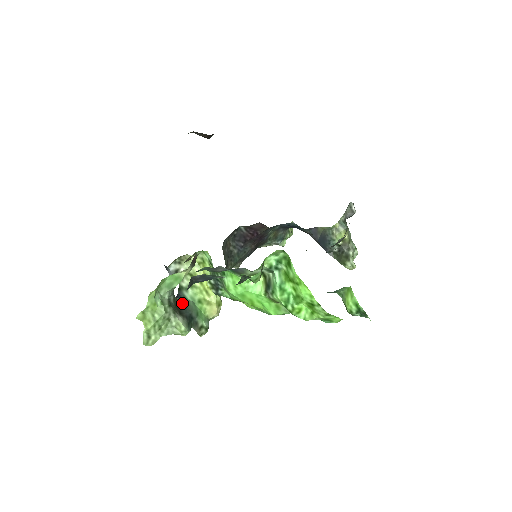
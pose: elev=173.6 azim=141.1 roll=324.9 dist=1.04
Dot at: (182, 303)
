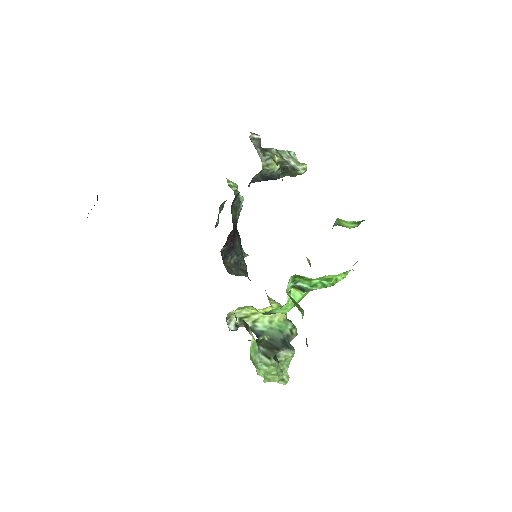
Dot at: (267, 339)
